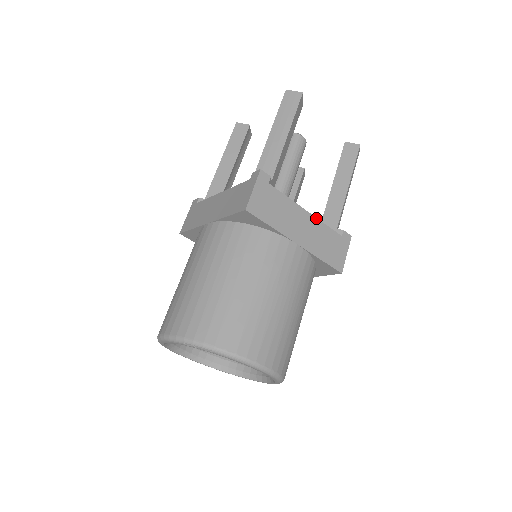
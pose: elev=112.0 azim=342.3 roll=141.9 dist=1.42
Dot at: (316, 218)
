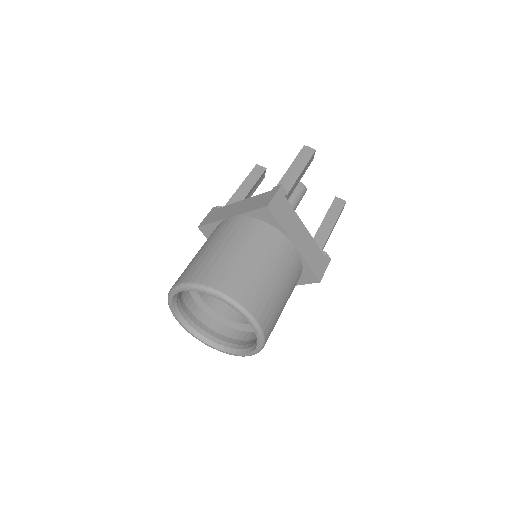
Dot at: (310, 235)
